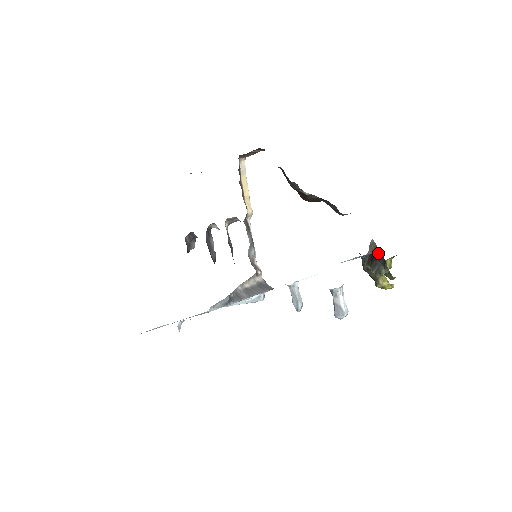
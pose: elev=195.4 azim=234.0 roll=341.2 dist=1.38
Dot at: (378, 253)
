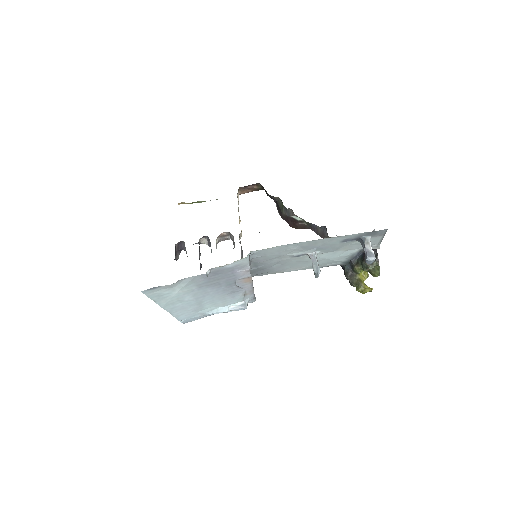
Dot at: occluded
